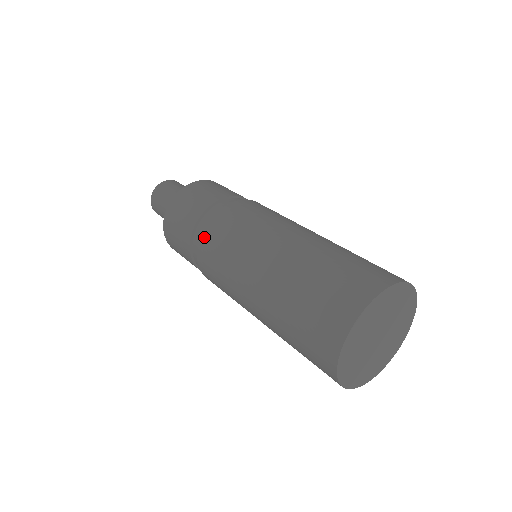
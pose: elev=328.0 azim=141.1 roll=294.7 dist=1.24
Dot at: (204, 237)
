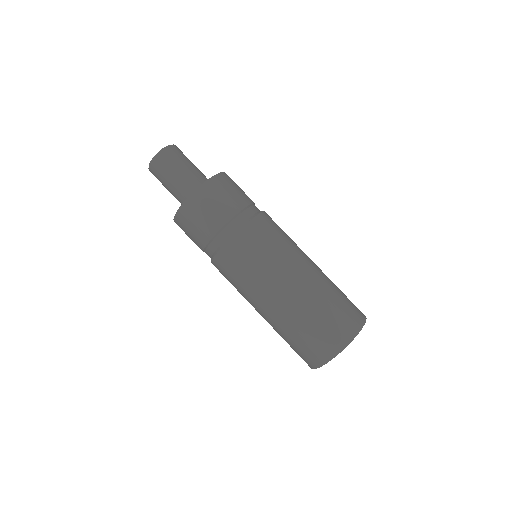
Dot at: (214, 264)
